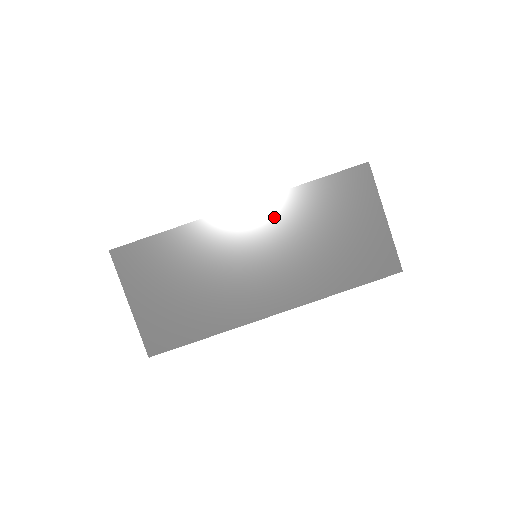
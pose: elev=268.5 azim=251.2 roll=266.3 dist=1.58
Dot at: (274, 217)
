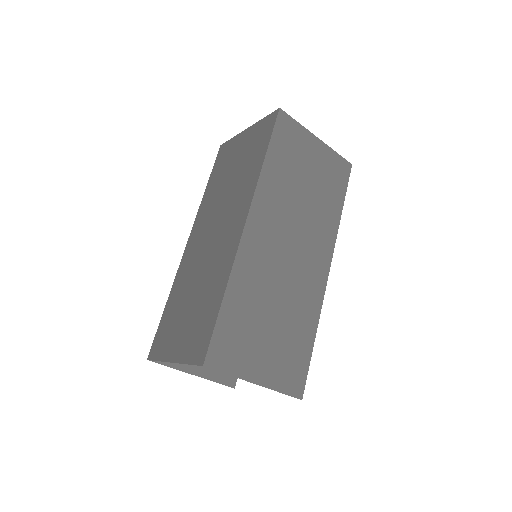
Dot at: (271, 205)
